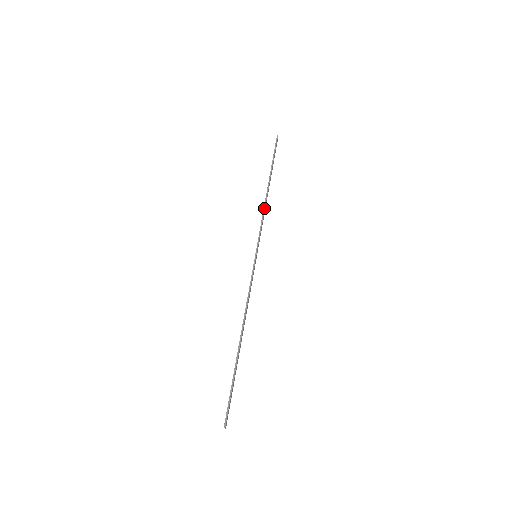
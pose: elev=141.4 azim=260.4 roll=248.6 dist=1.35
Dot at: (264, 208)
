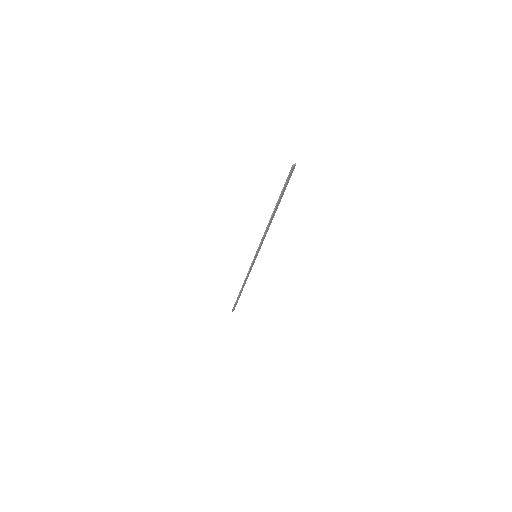
Dot at: (265, 231)
